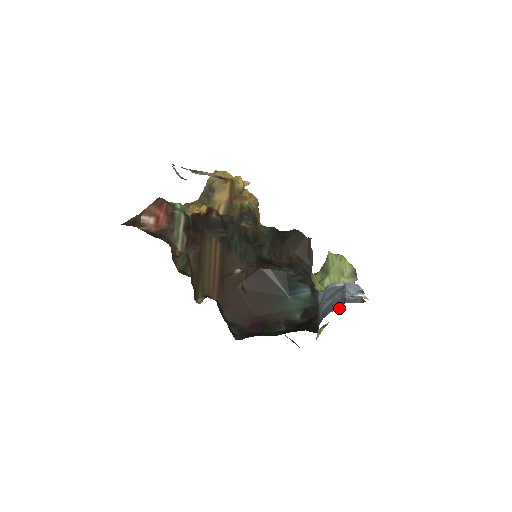
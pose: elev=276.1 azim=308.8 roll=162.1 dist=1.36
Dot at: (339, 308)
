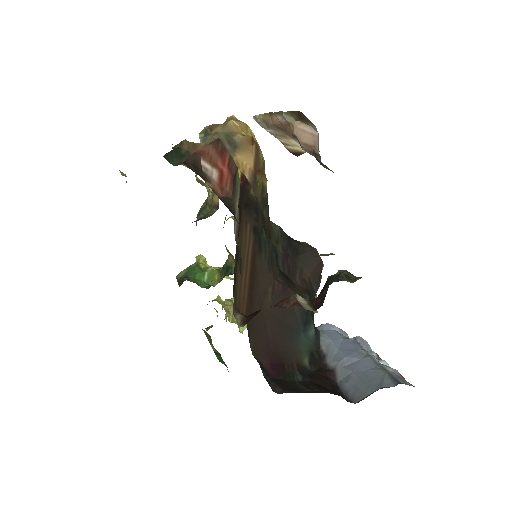
Dot at: (392, 385)
